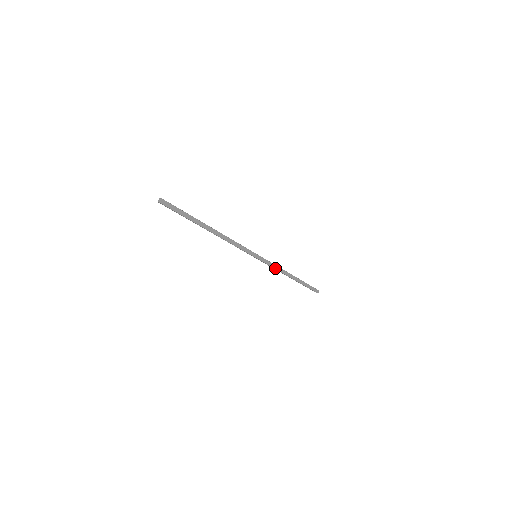
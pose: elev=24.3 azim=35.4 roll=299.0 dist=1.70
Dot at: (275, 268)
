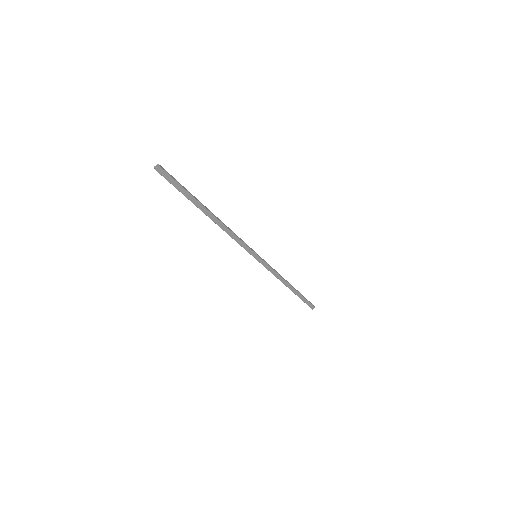
Dot at: (273, 273)
